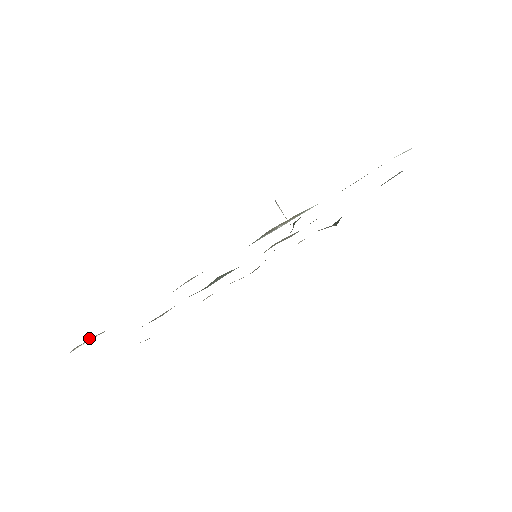
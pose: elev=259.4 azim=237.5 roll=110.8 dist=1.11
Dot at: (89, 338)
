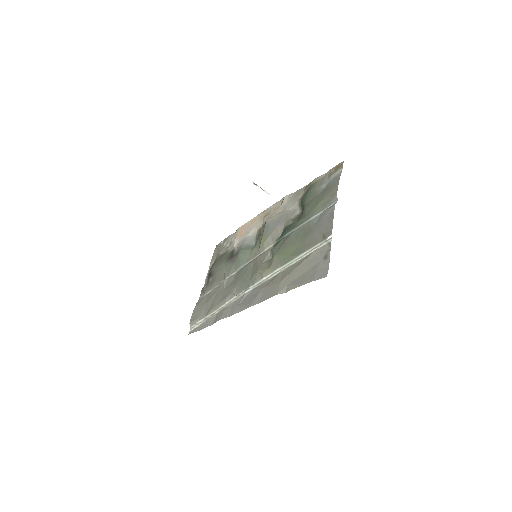
Dot at: (195, 325)
